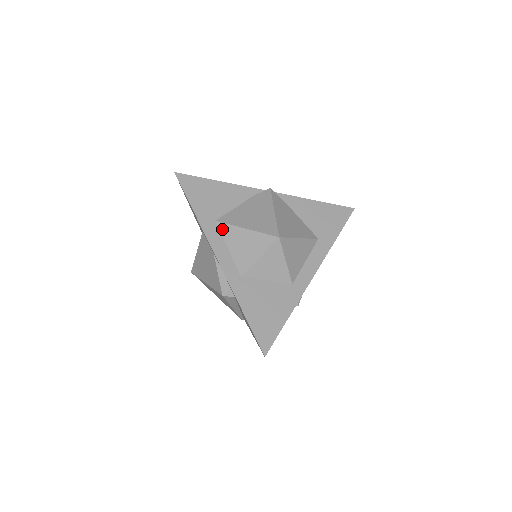
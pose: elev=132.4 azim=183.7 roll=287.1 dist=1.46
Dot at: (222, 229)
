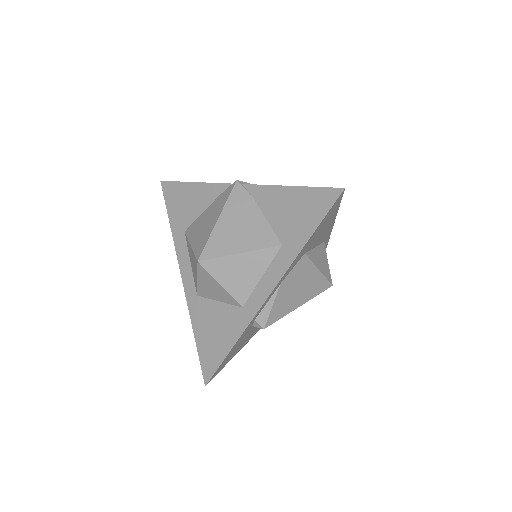
Dot at: (187, 241)
